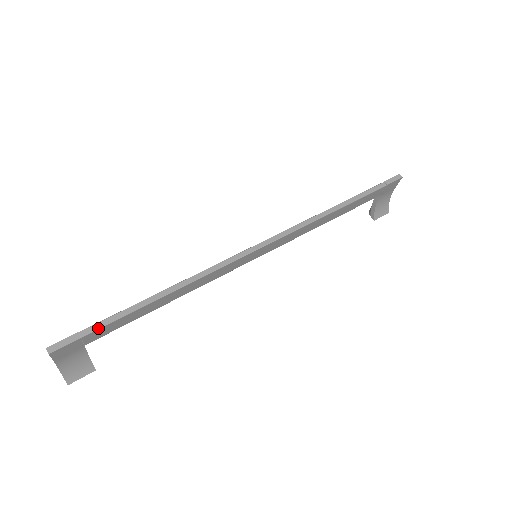
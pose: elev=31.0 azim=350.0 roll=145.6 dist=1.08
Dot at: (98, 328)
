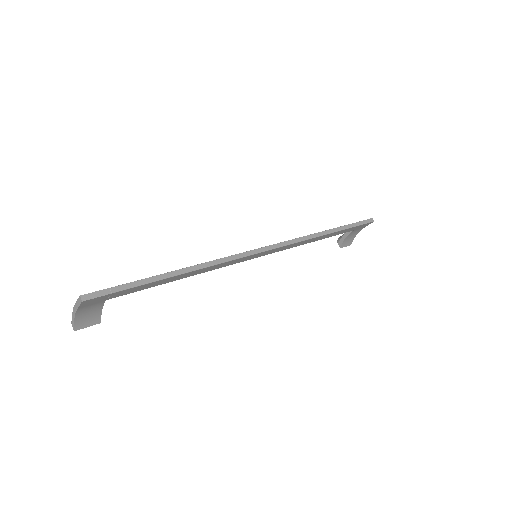
Dot at: (127, 288)
